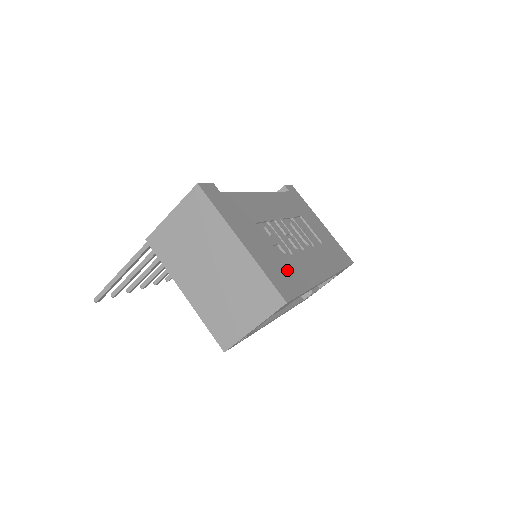
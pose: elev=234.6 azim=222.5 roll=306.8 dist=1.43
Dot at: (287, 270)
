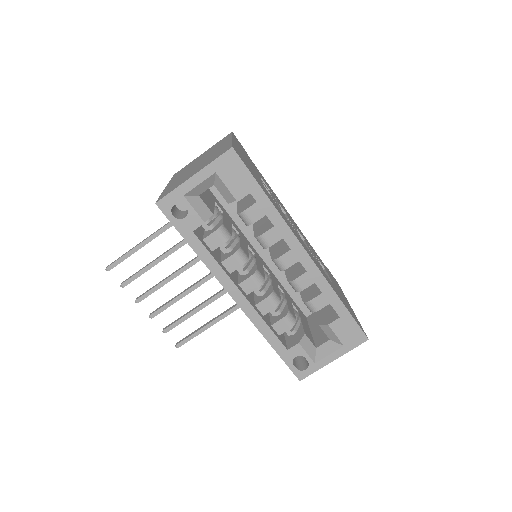
Dot at: (259, 181)
